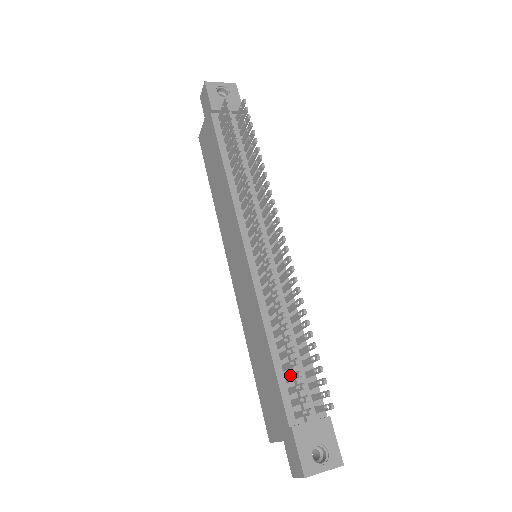
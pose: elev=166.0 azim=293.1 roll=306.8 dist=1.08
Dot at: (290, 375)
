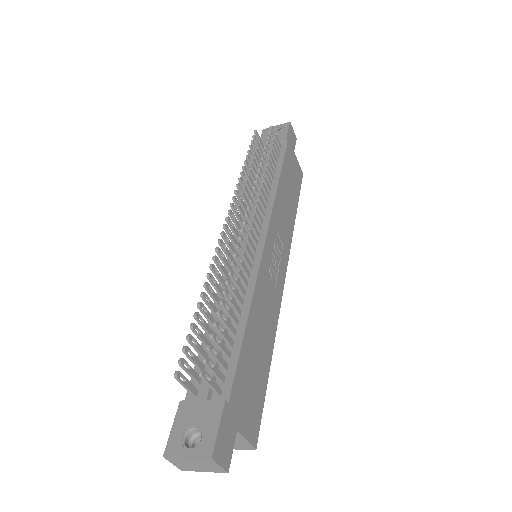
Dot at: (197, 347)
